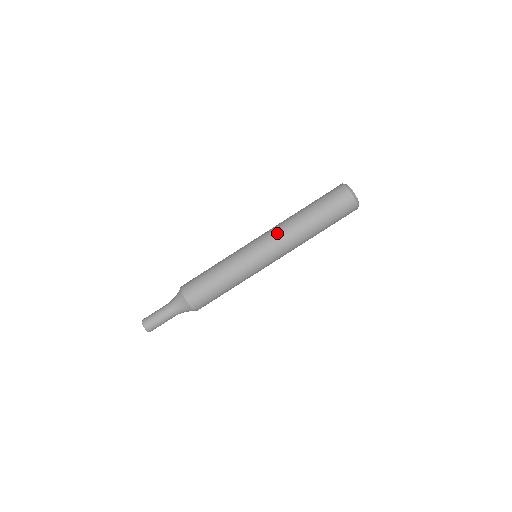
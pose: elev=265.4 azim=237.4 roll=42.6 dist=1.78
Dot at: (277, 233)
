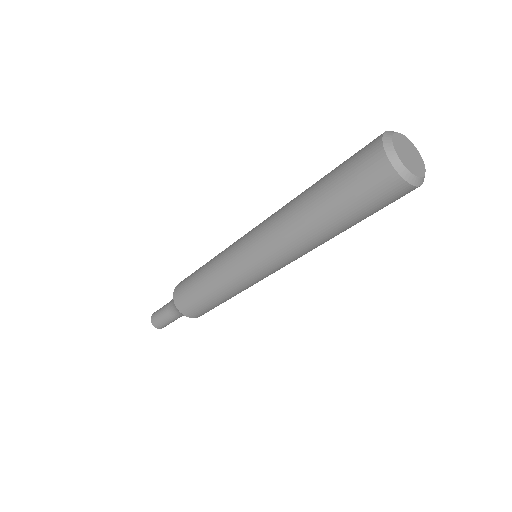
Dot at: (267, 225)
